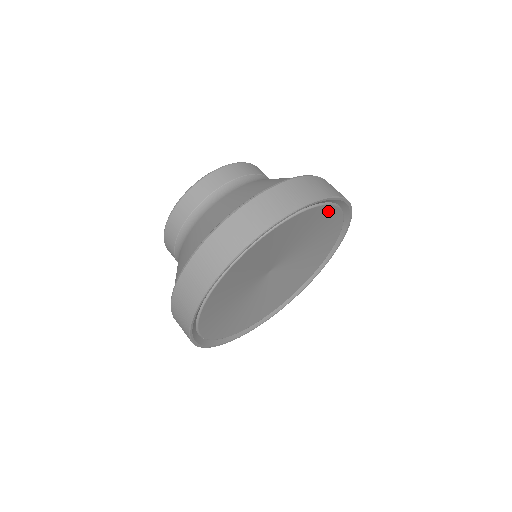
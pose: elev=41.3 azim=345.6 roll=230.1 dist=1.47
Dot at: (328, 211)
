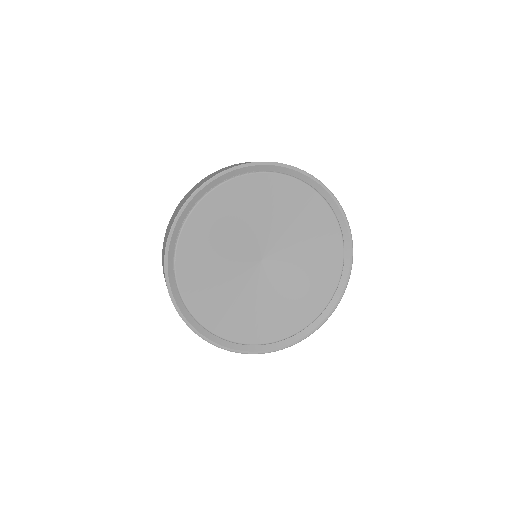
Dot at: (245, 183)
